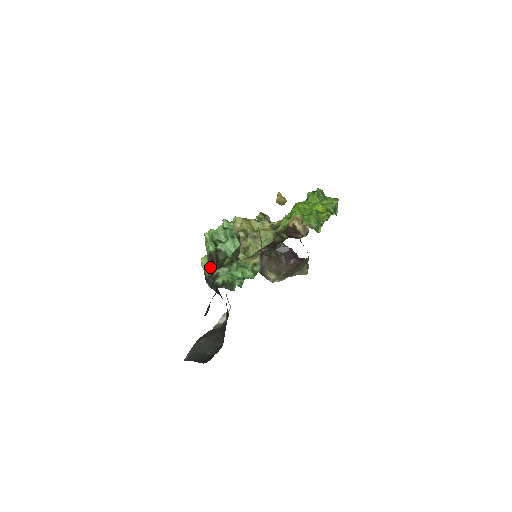
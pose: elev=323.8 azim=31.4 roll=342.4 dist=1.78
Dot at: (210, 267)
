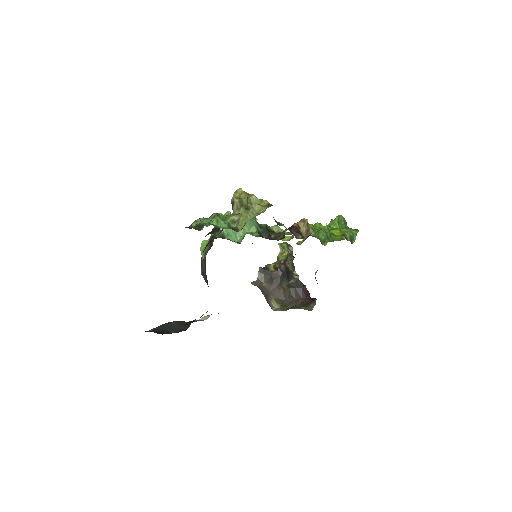
Dot at: (207, 250)
